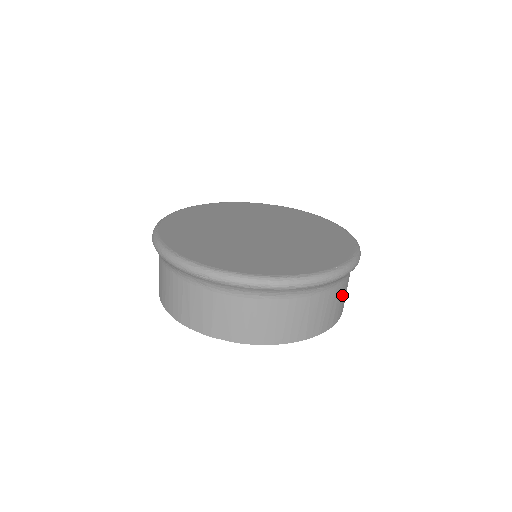
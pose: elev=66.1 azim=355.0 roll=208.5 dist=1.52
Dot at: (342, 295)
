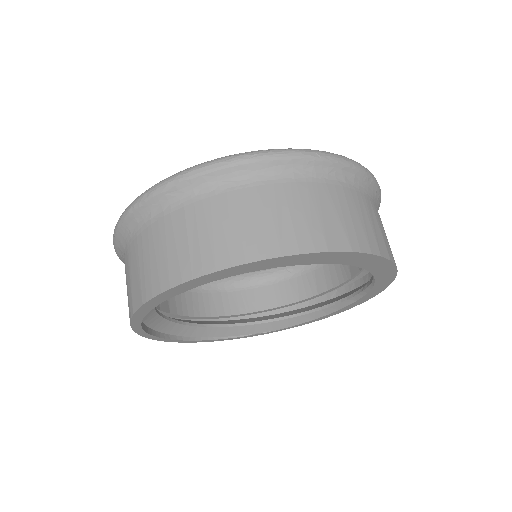
Dot at: (308, 206)
